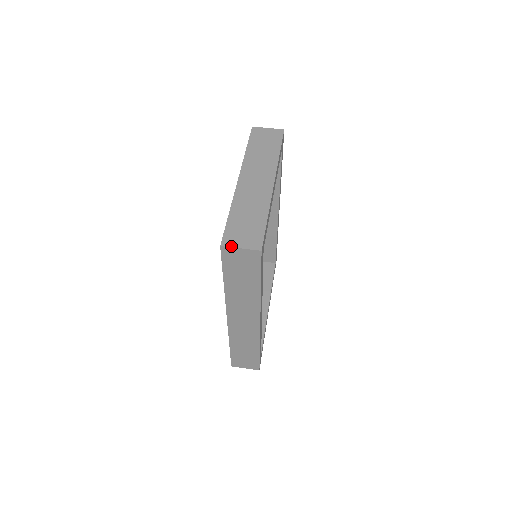
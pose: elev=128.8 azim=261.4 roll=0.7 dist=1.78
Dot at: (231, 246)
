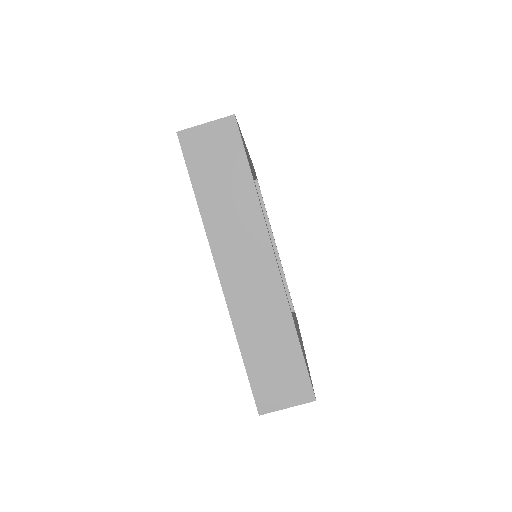
Dot at: (273, 410)
